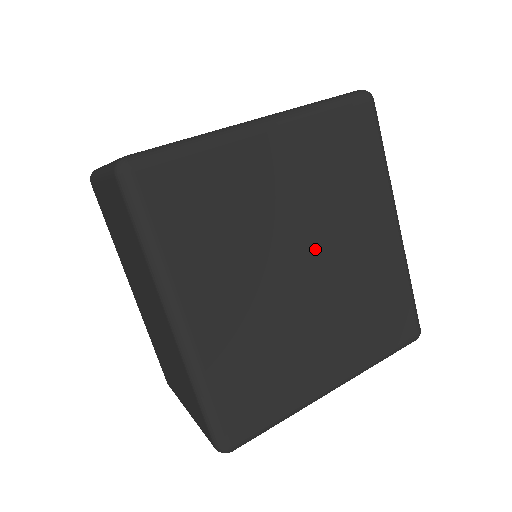
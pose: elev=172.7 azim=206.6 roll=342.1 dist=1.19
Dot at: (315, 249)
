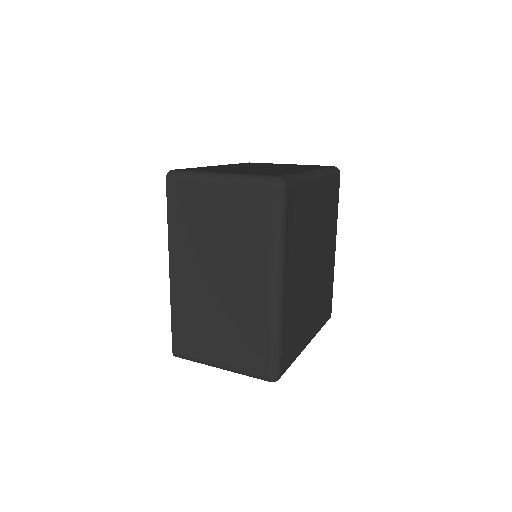
Dot at: (318, 254)
